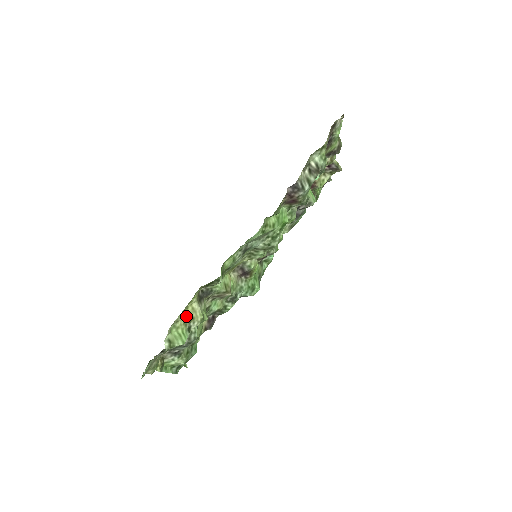
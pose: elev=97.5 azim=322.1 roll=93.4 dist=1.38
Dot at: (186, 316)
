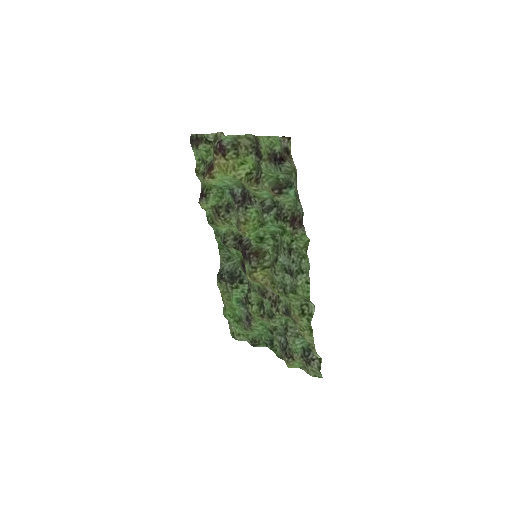
Dot at: occluded
